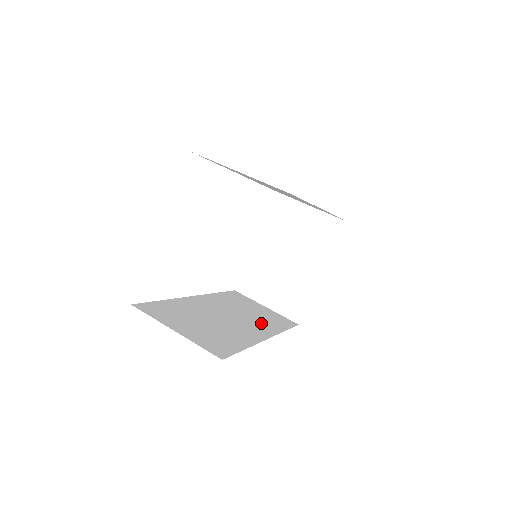
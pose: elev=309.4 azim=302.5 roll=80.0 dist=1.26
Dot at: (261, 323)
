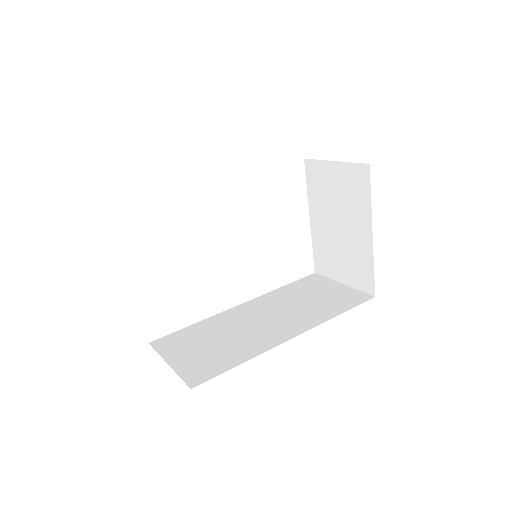
Dot at: (305, 315)
